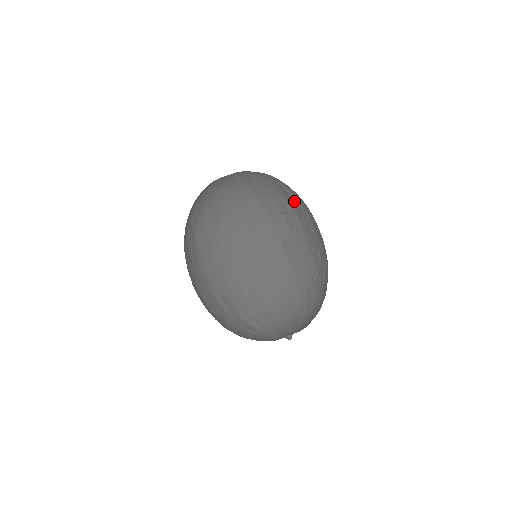
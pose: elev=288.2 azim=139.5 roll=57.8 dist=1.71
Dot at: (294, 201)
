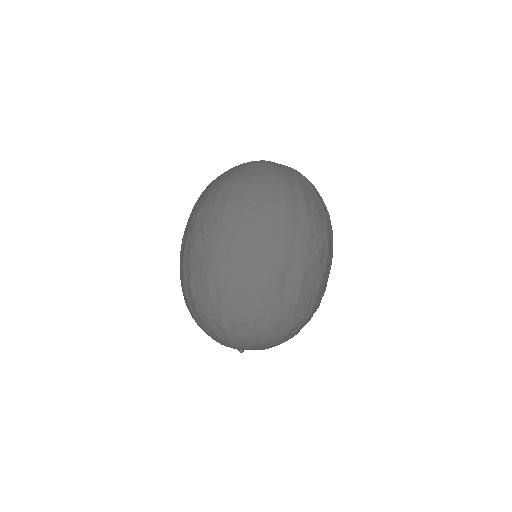
Dot at: (331, 235)
